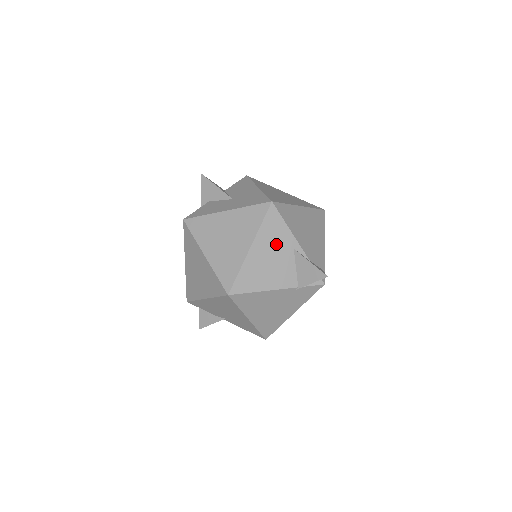
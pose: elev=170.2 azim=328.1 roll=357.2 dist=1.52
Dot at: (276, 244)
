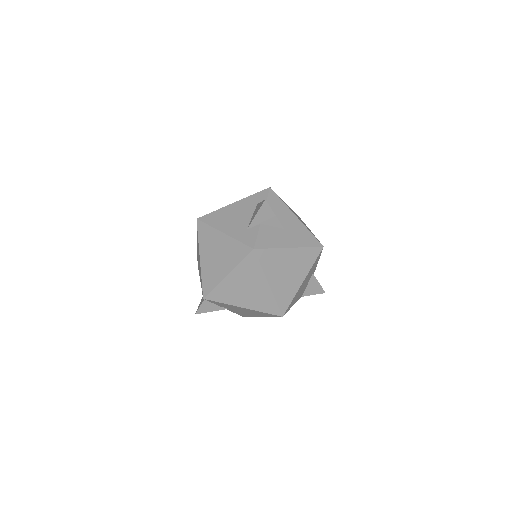
Dot at: (310, 274)
